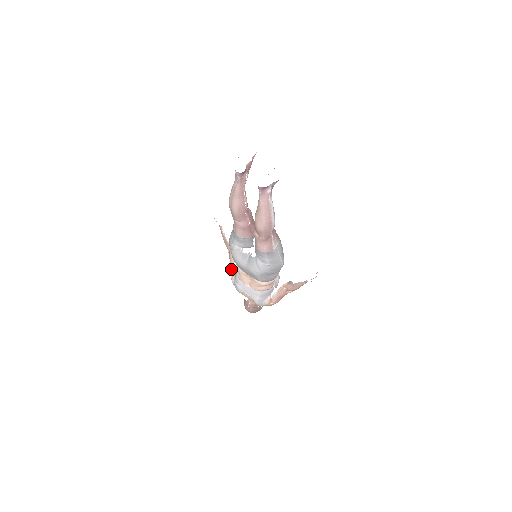
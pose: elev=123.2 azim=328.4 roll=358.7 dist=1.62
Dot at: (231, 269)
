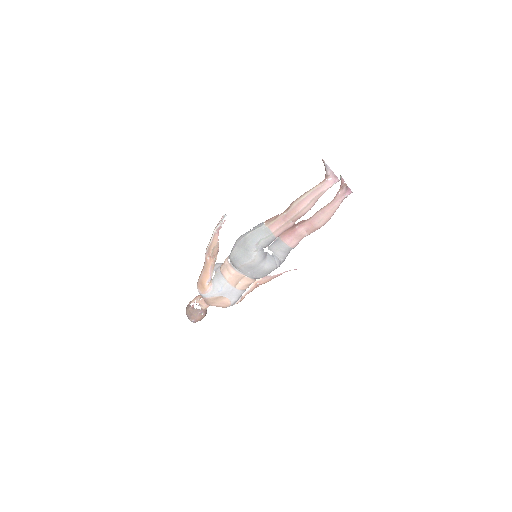
Dot at: (209, 276)
